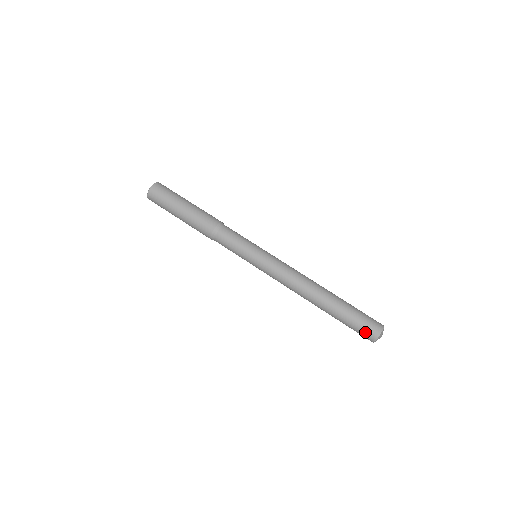
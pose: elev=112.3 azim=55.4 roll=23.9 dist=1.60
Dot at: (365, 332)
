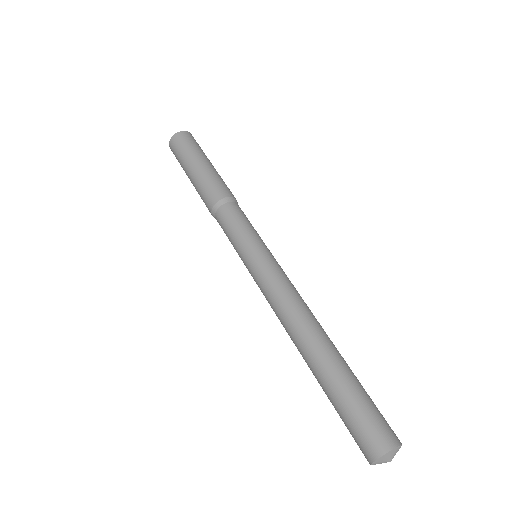
Dot at: (356, 442)
